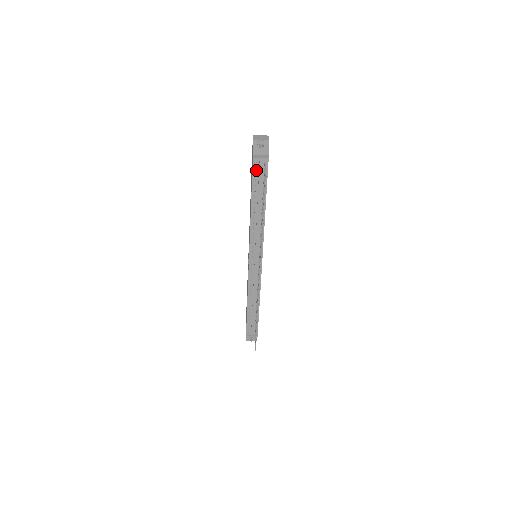
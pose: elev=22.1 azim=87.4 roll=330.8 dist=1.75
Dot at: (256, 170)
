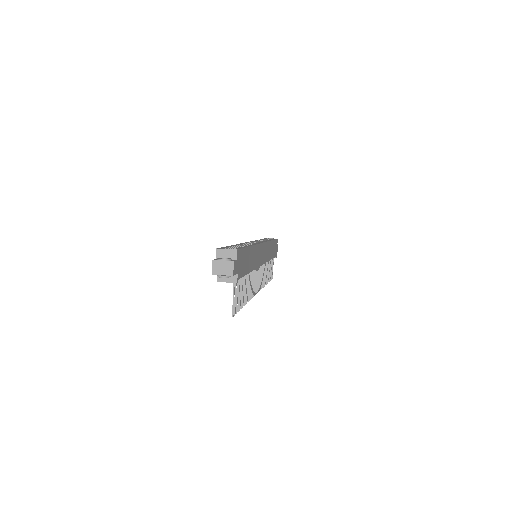
Dot at: occluded
